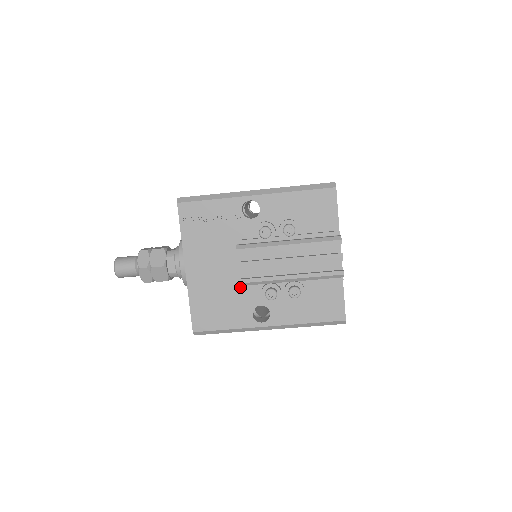
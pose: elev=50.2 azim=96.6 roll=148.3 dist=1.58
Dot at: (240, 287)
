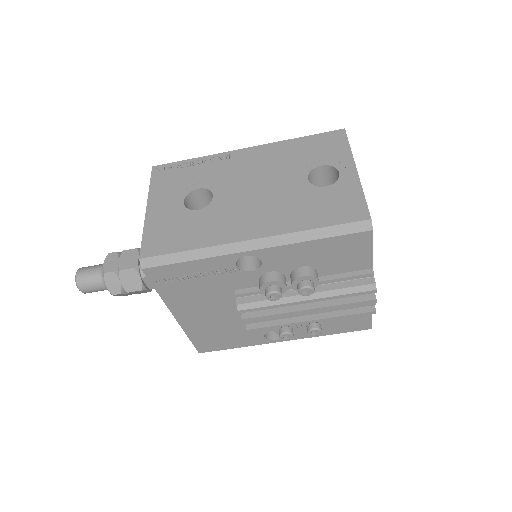
Dot at: occluded
